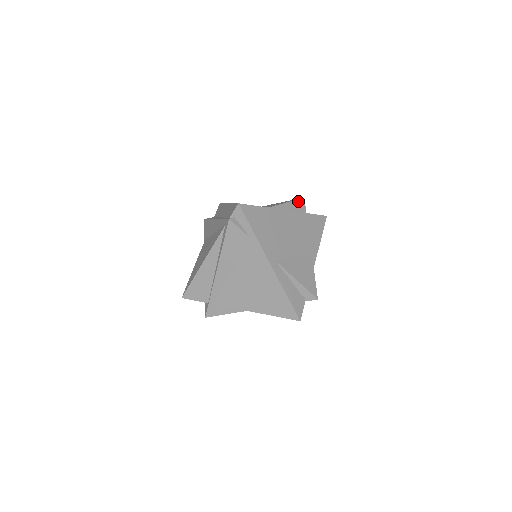
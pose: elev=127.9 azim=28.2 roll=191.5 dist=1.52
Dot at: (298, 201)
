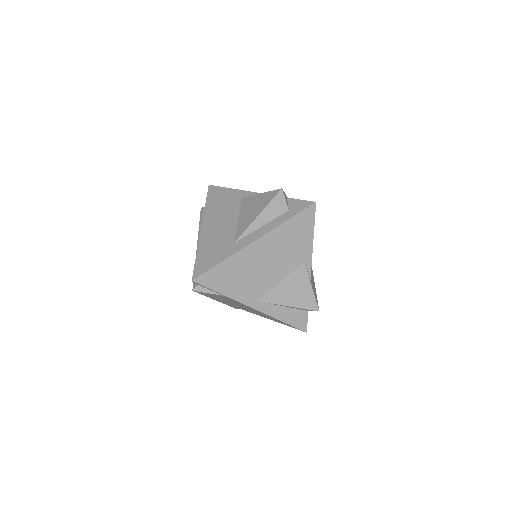
Dot at: (274, 201)
